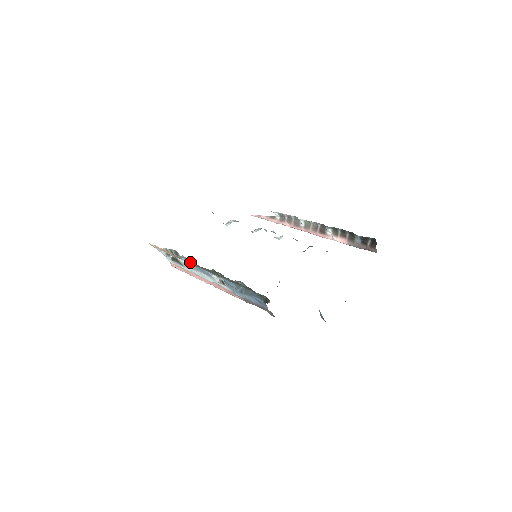
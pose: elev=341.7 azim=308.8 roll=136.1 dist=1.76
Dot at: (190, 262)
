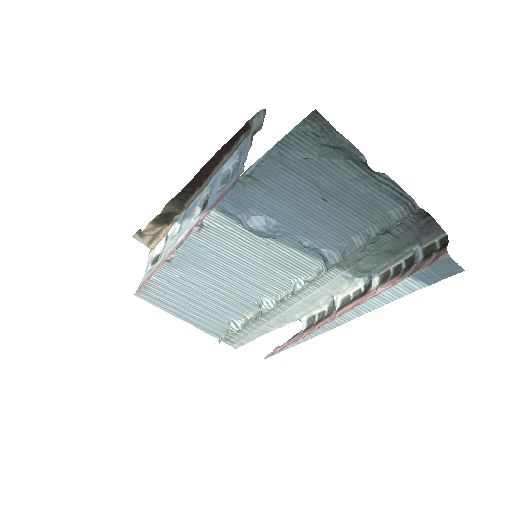
Dot at: (186, 210)
